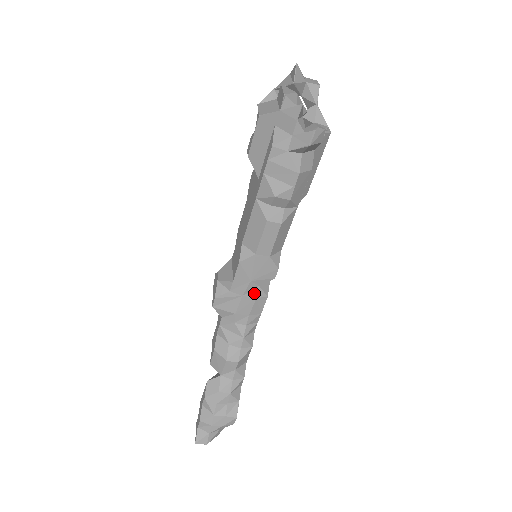
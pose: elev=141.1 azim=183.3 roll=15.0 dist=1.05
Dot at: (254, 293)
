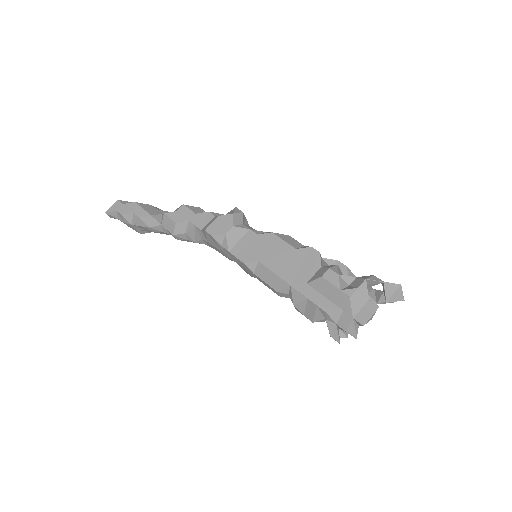
Dot at: occluded
